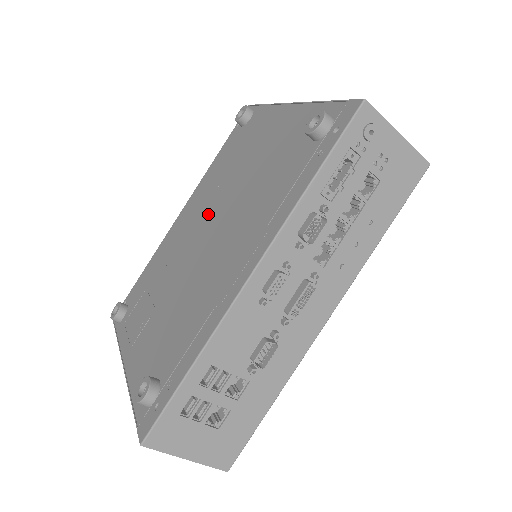
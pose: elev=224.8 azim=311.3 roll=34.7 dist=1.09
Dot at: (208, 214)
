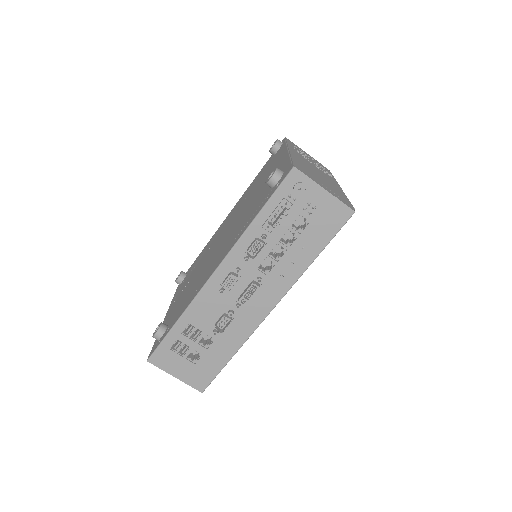
Dot at: (231, 221)
